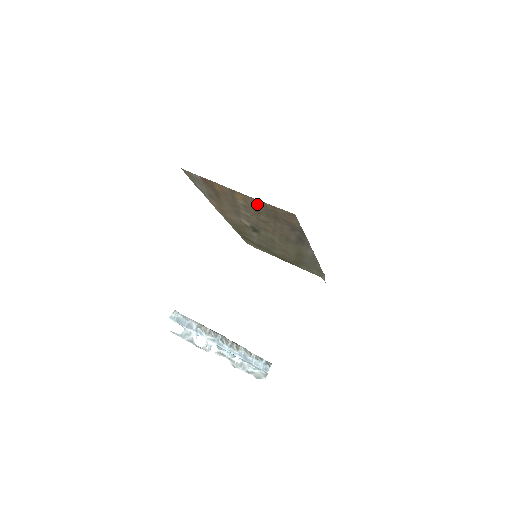
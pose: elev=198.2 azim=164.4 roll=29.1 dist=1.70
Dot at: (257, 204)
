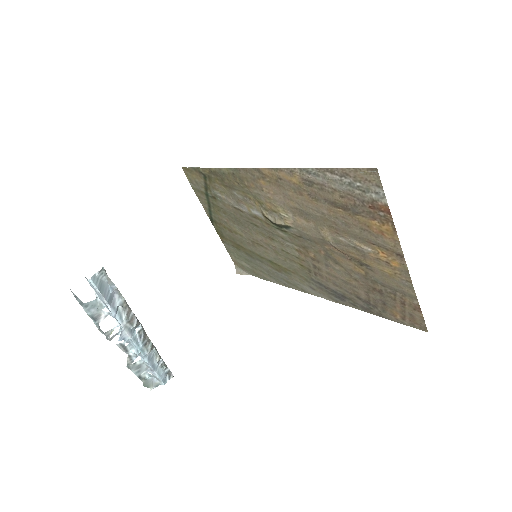
Dot at: (395, 281)
